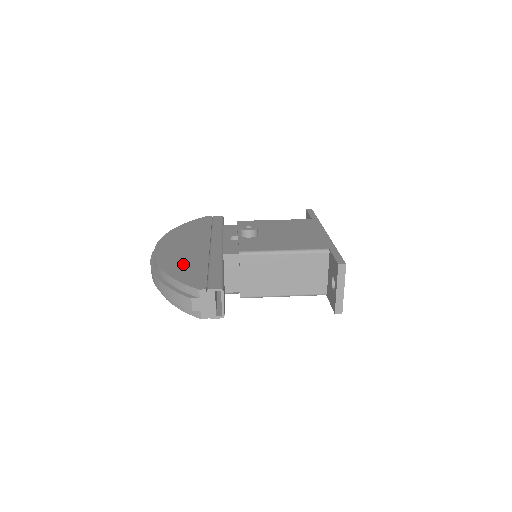
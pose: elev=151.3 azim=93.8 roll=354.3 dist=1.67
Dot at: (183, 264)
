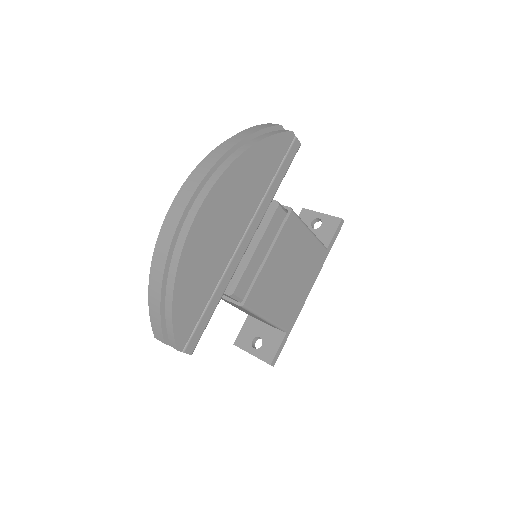
Dot at: occluded
